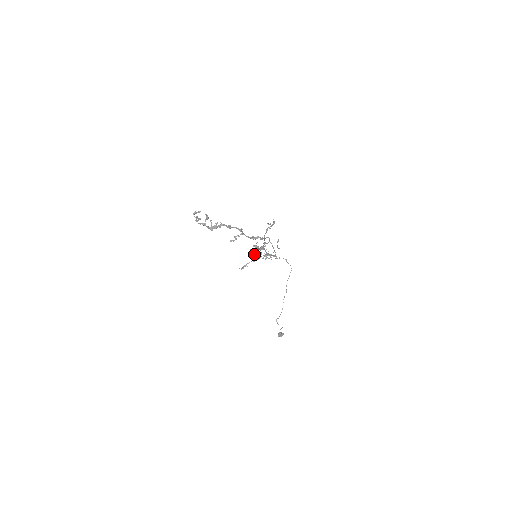
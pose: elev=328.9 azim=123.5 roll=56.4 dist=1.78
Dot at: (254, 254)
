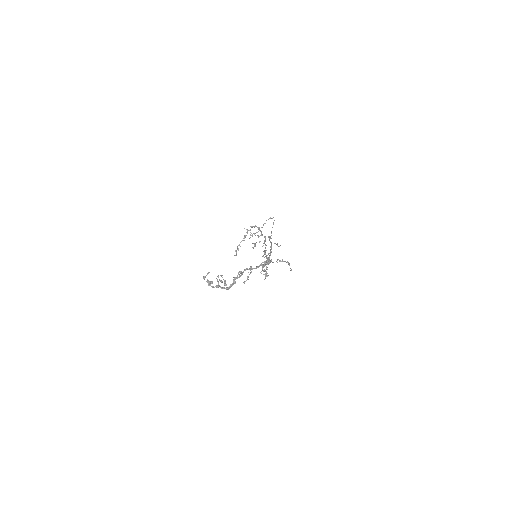
Dot at: occluded
